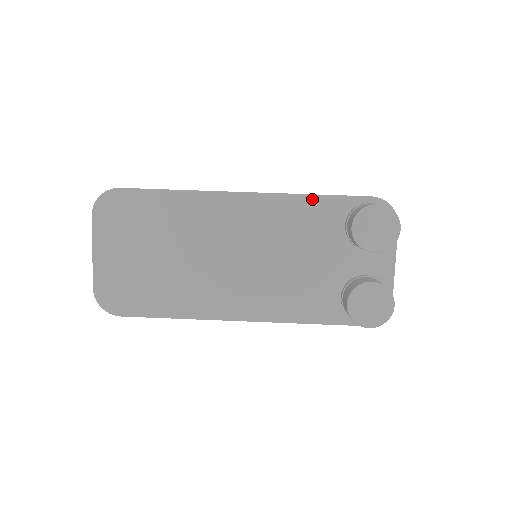
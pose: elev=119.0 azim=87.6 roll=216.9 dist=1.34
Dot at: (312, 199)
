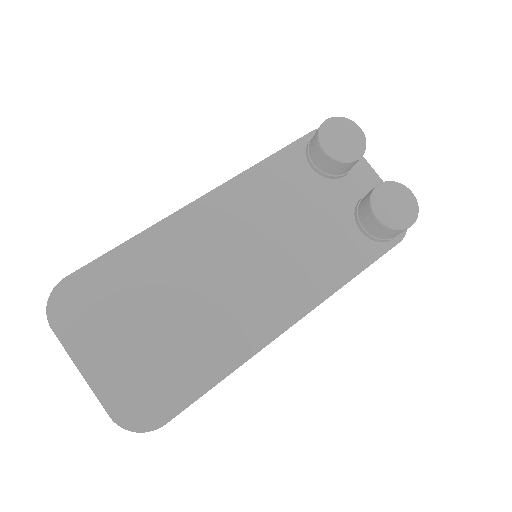
Dot at: (266, 164)
